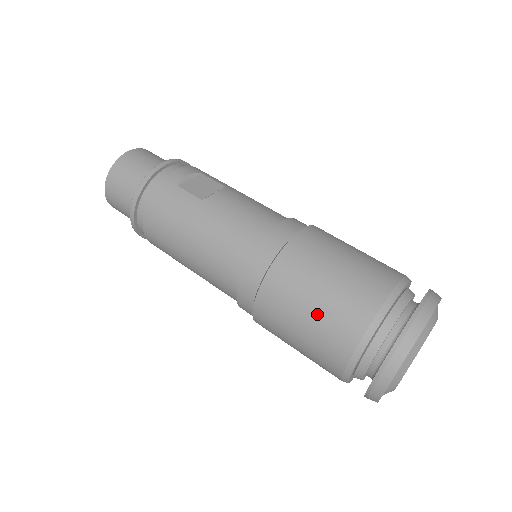
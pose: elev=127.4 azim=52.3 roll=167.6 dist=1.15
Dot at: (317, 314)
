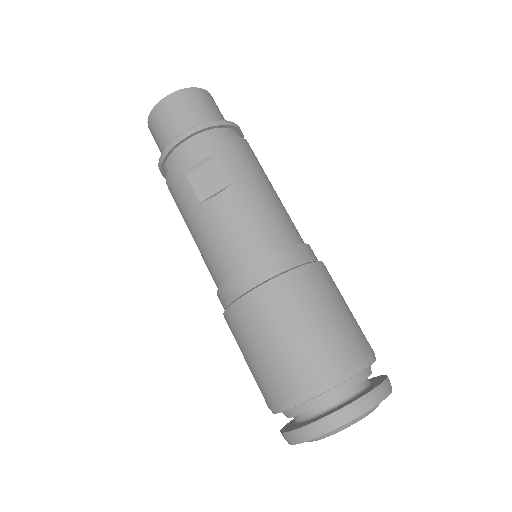
Dot at: (251, 366)
